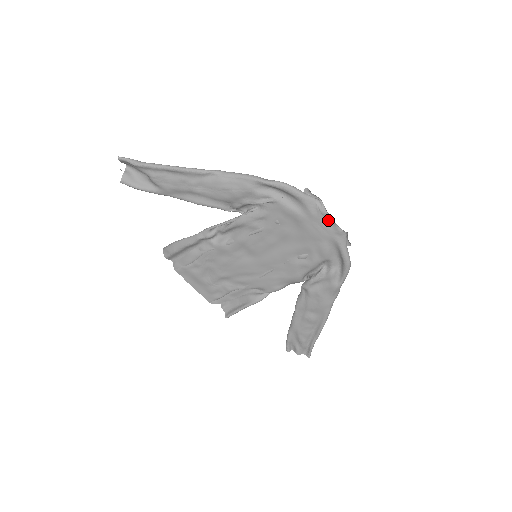
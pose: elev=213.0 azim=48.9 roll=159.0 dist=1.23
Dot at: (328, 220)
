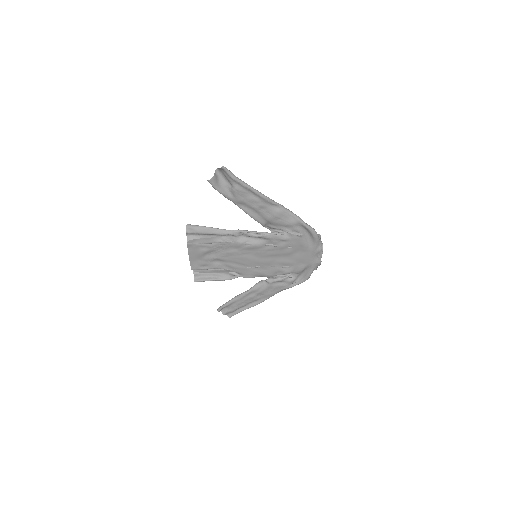
Dot at: (319, 256)
